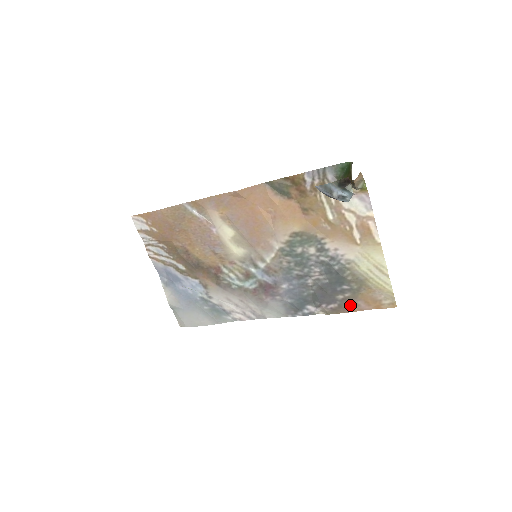
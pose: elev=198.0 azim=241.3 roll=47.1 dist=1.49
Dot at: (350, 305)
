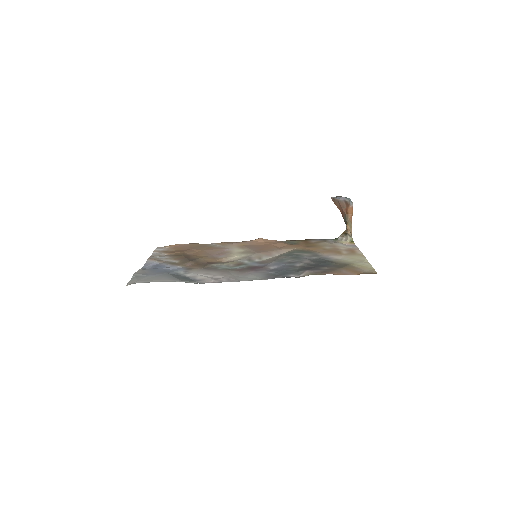
Dot at: (334, 271)
